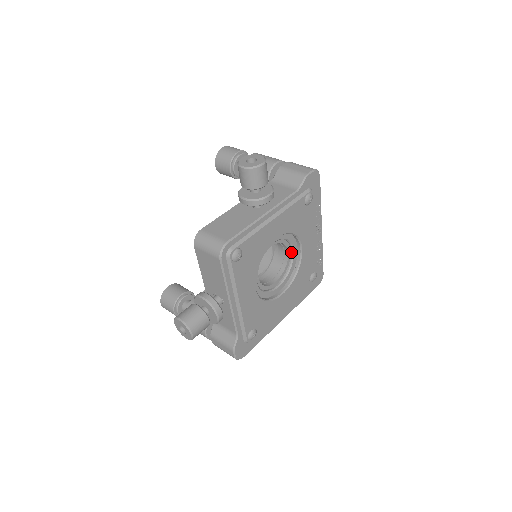
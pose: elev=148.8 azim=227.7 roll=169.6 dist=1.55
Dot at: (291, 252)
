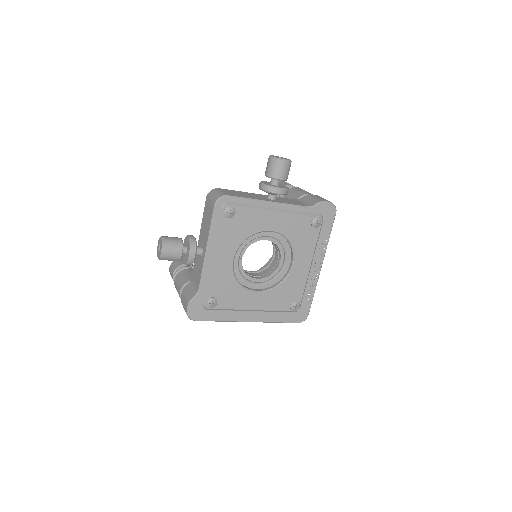
Dot at: (283, 263)
